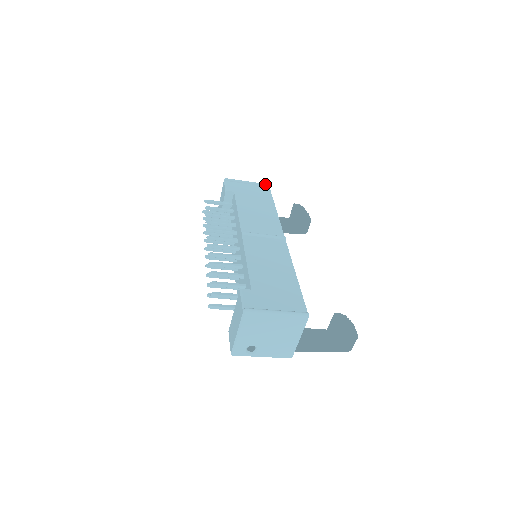
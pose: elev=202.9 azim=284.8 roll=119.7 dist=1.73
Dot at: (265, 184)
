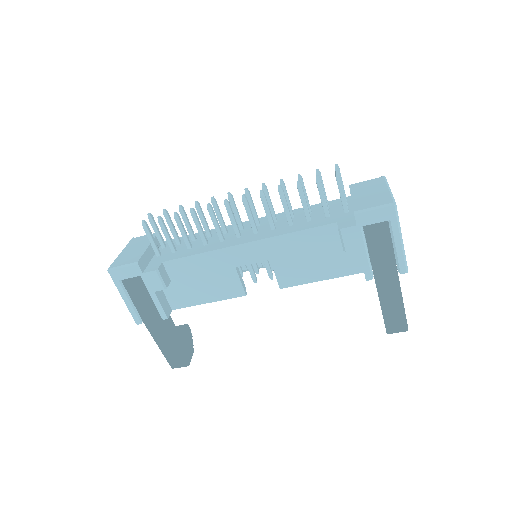
Dot at: occluded
